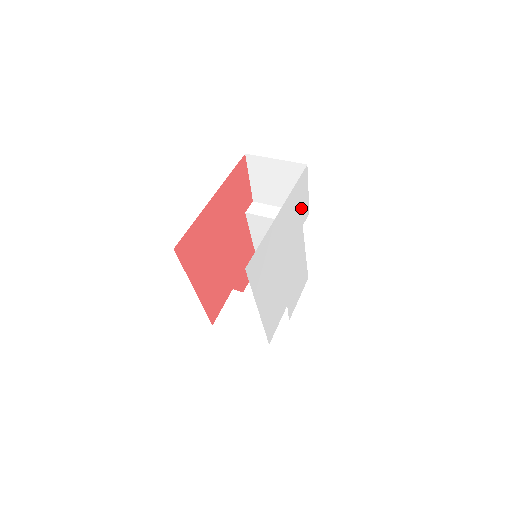
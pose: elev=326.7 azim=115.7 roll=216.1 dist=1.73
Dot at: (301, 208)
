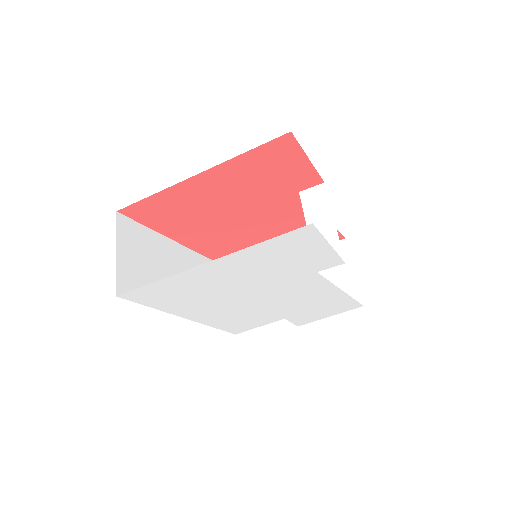
Dot at: (303, 259)
